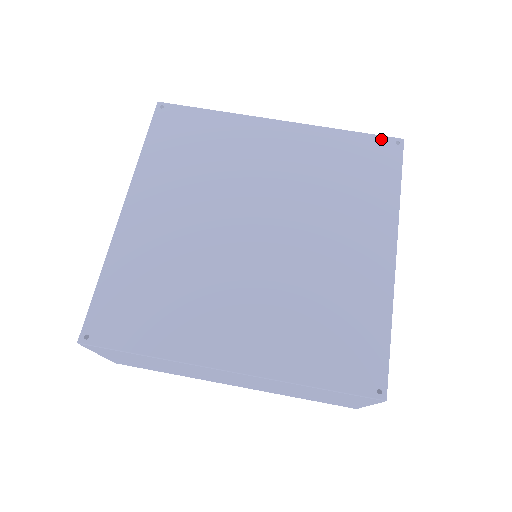
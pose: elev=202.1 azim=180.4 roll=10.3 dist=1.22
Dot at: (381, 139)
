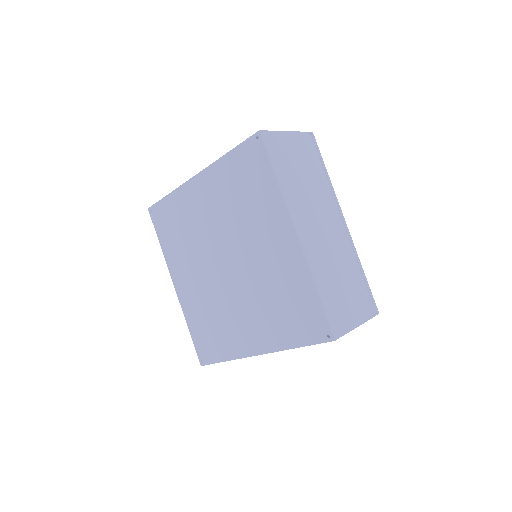
Dot at: (247, 143)
